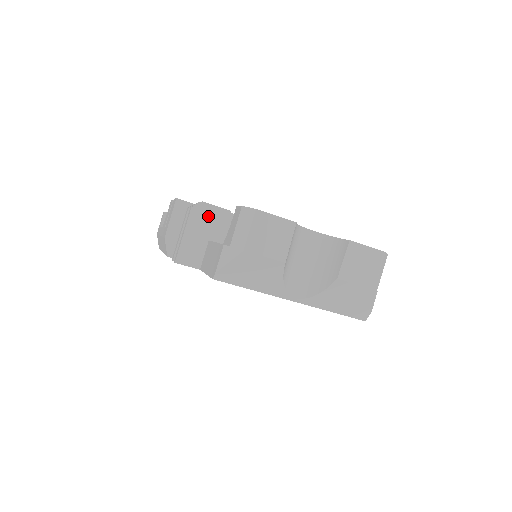
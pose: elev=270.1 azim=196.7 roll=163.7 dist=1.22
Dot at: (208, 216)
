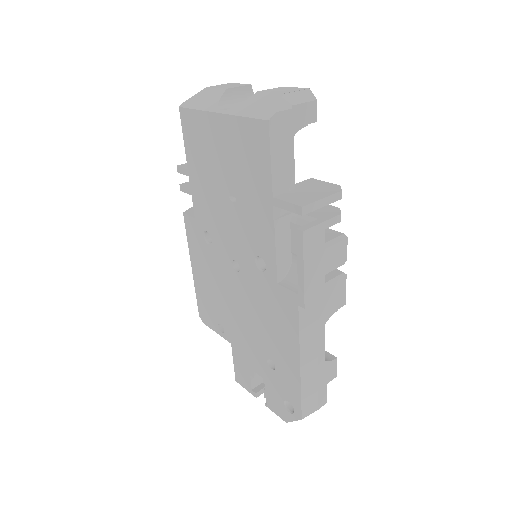
Dot at: occluded
